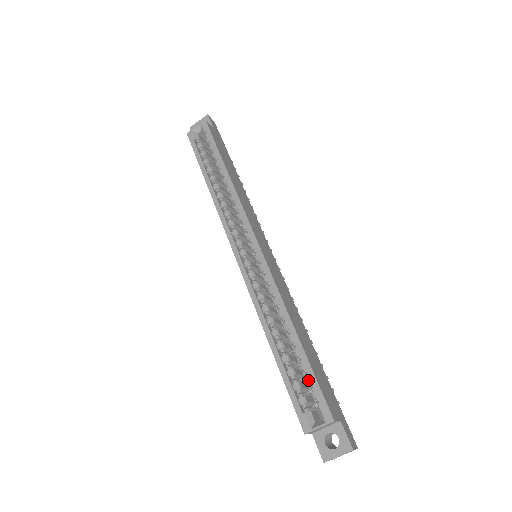
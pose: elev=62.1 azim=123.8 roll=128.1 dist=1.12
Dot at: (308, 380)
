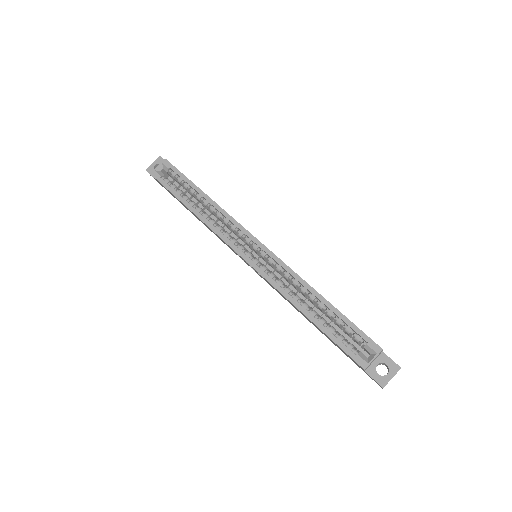
Dot at: (349, 329)
